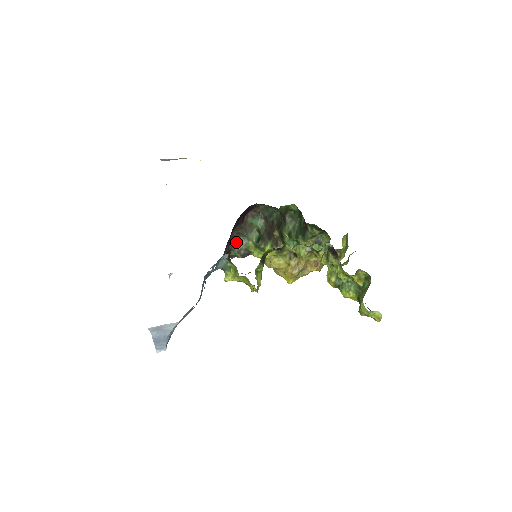
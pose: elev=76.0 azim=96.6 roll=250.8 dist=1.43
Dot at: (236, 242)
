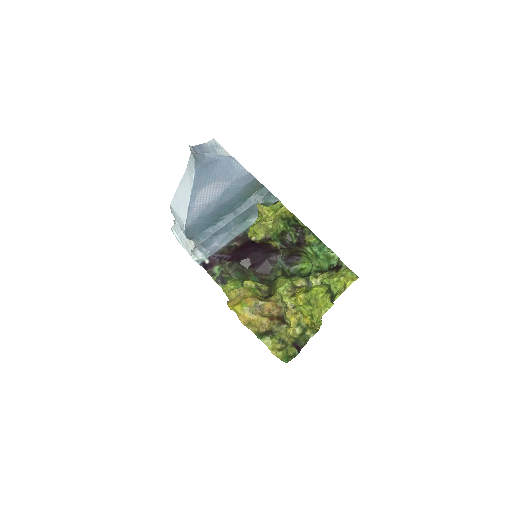
Dot at: (227, 270)
